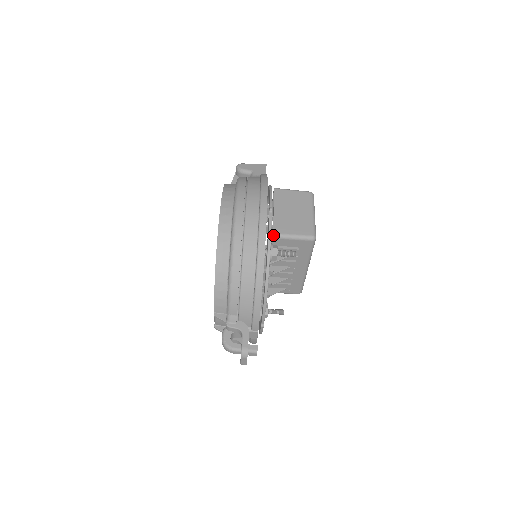
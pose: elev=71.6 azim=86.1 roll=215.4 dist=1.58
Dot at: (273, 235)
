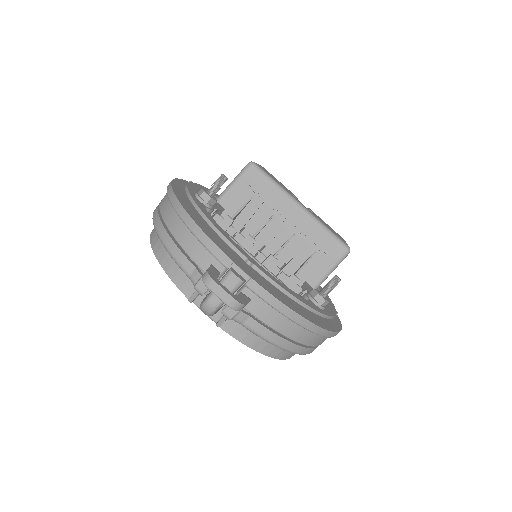
Dot at: occluded
